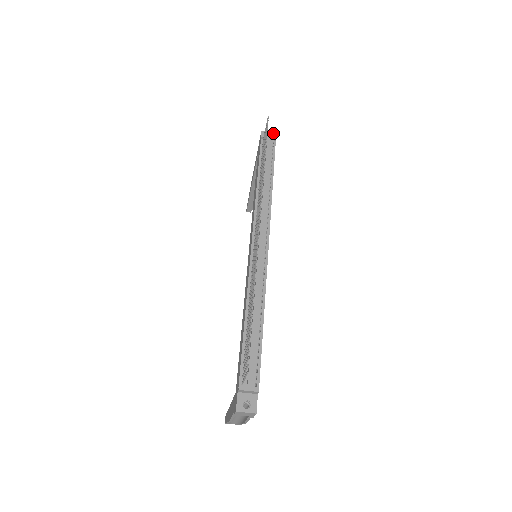
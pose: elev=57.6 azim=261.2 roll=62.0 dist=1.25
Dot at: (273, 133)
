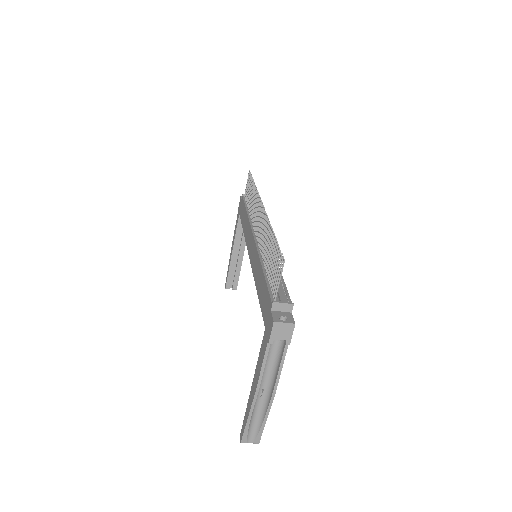
Dot at: occluded
